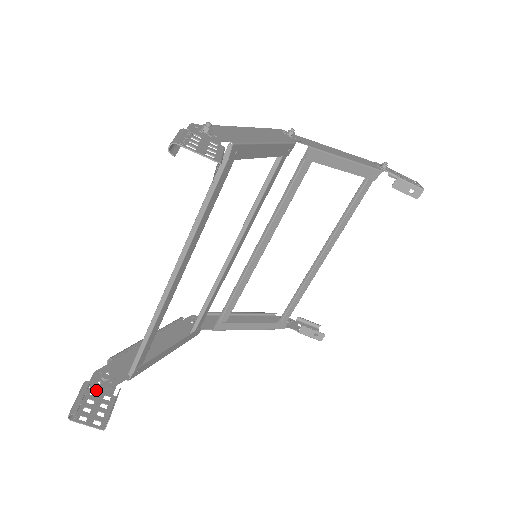
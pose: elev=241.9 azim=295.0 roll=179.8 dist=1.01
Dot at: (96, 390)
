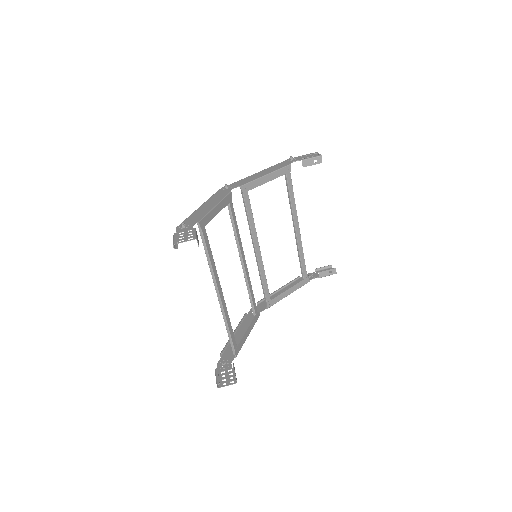
Dot at: (223, 370)
